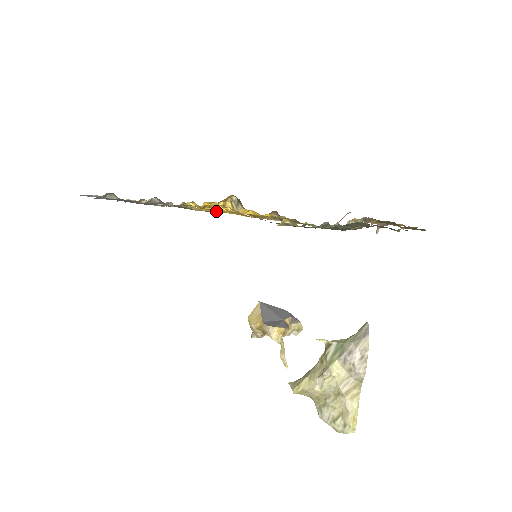
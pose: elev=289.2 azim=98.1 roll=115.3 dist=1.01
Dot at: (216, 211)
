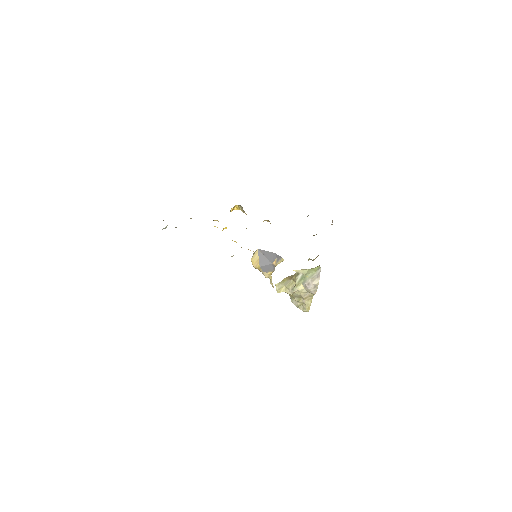
Dot at: occluded
